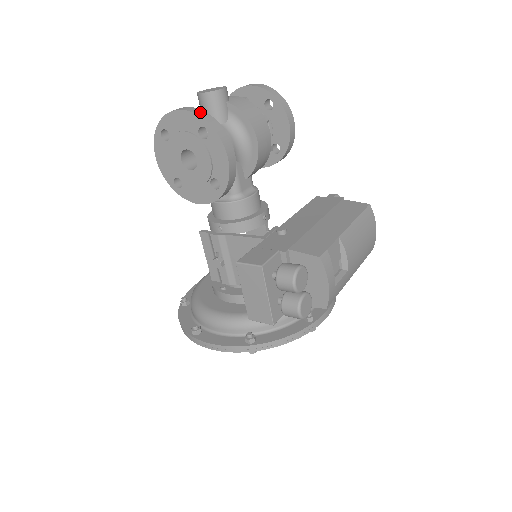
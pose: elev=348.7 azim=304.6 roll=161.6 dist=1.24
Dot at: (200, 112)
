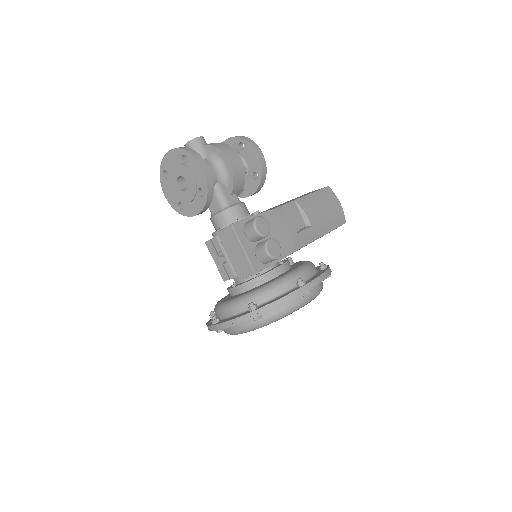
Dot at: (181, 147)
